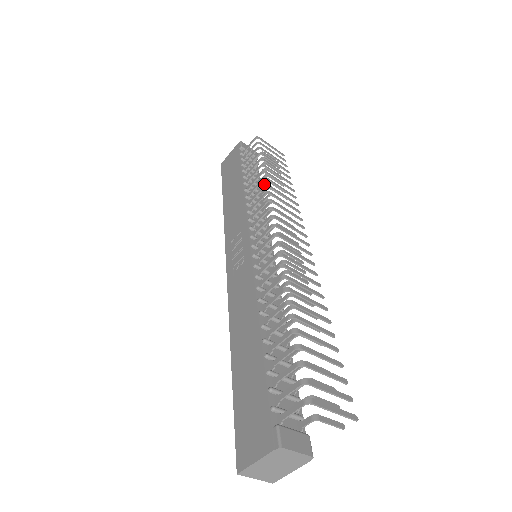
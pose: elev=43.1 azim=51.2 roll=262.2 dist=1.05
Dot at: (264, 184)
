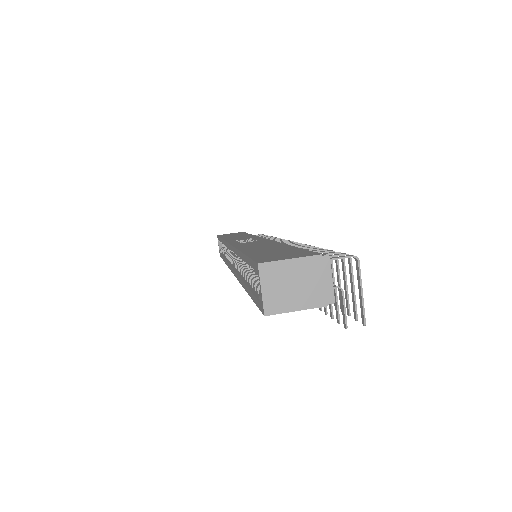
Dot at: occluded
